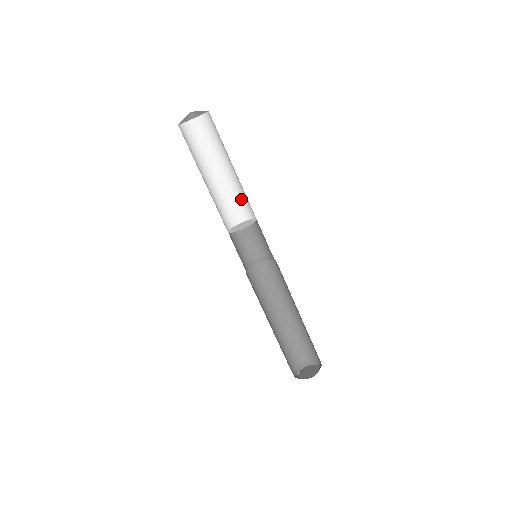
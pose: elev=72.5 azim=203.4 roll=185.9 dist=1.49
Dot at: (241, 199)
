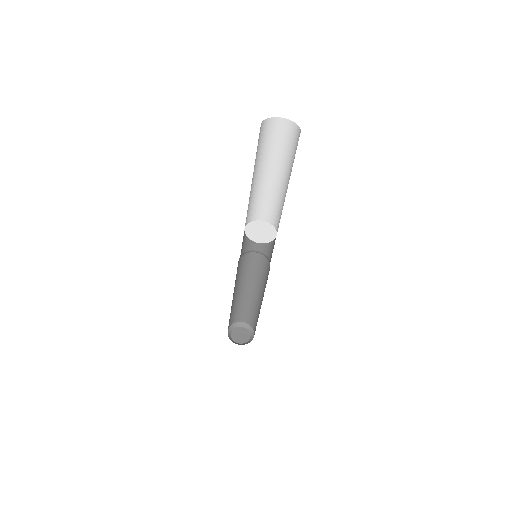
Dot at: (278, 209)
